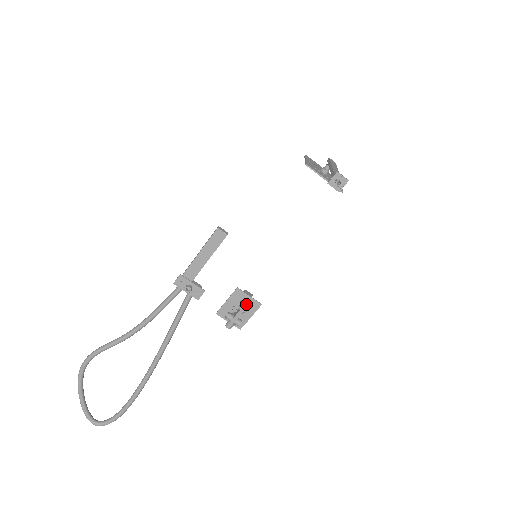
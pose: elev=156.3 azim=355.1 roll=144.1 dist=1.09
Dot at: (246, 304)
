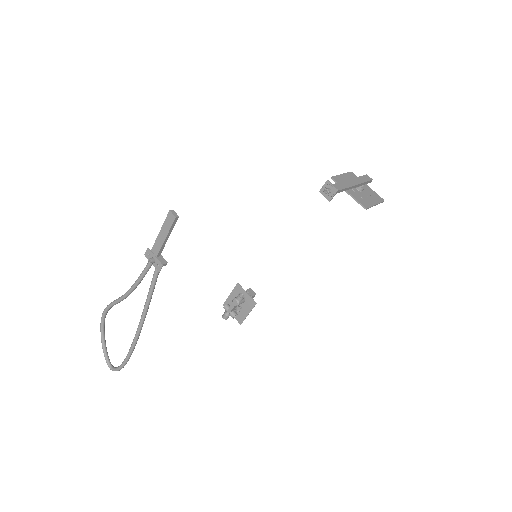
Dot at: (238, 298)
